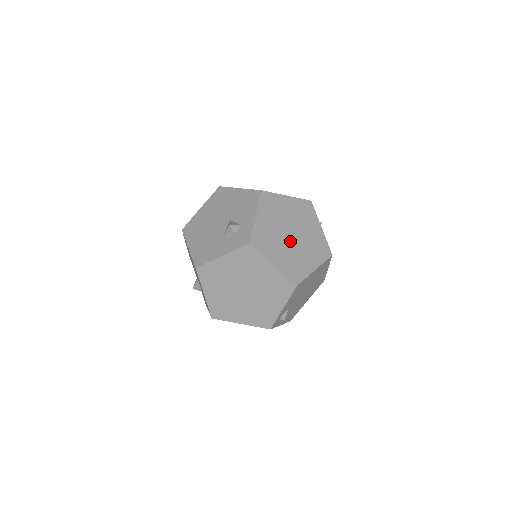
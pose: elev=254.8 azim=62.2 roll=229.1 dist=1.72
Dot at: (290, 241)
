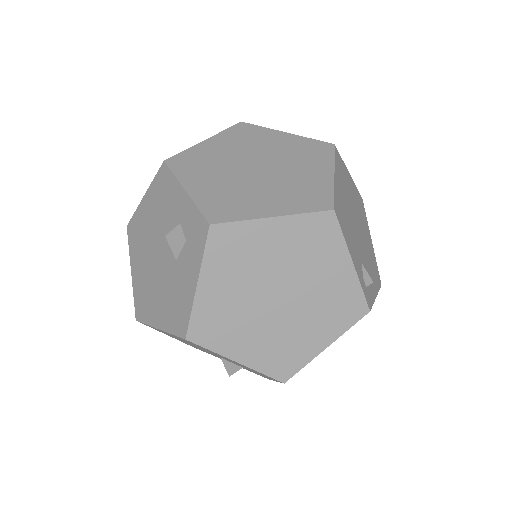
Dot at: (263, 176)
